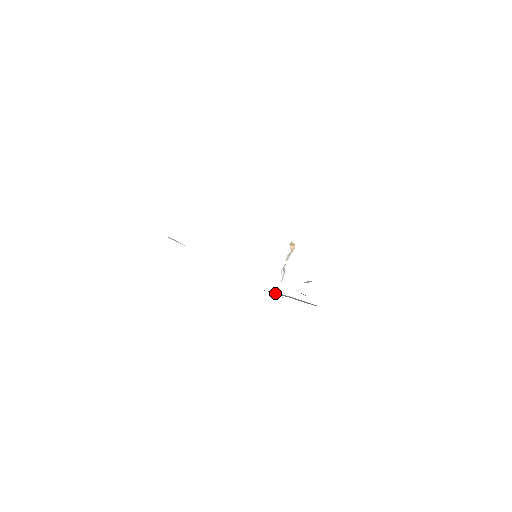
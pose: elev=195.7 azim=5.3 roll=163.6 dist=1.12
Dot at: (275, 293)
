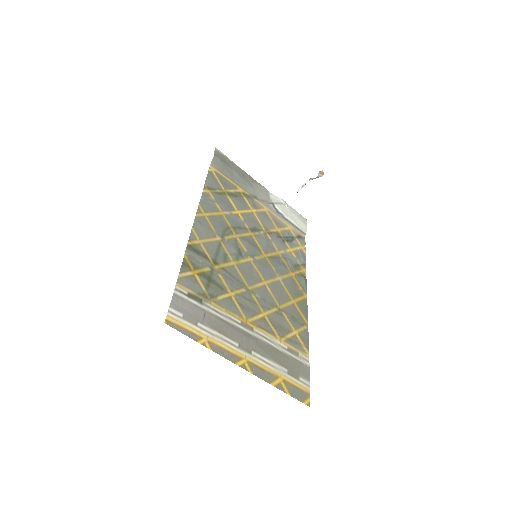
Dot at: (280, 215)
